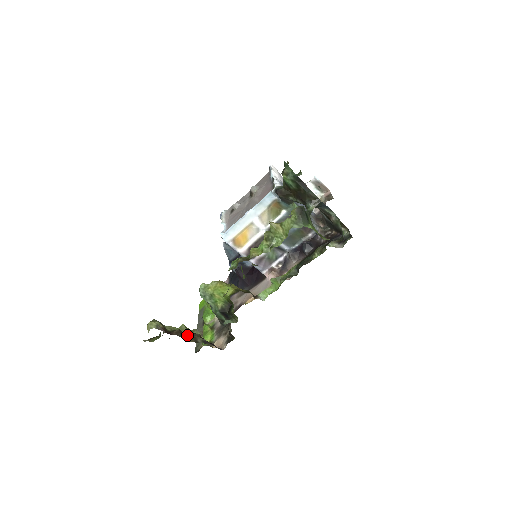
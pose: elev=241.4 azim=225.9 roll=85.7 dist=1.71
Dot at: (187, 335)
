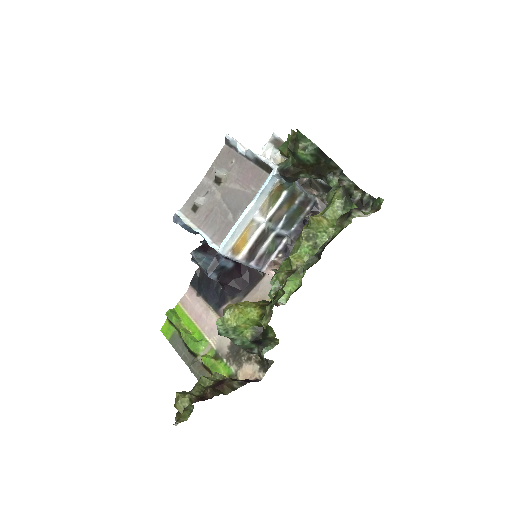
Dot at: (219, 387)
